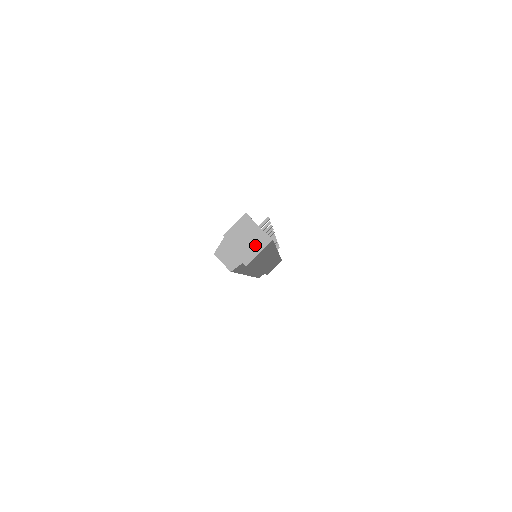
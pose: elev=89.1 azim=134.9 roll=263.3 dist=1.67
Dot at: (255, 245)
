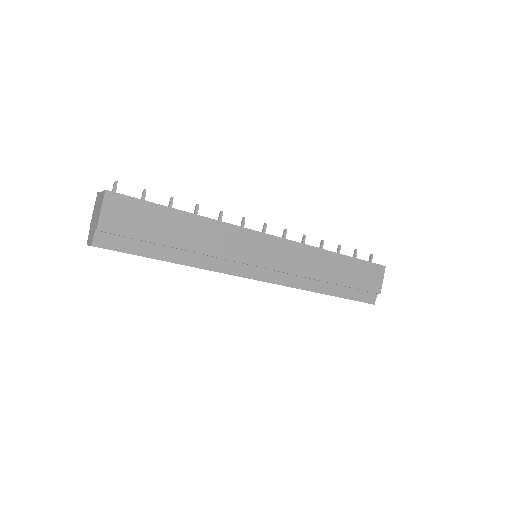
Dot at: (99, 208)
